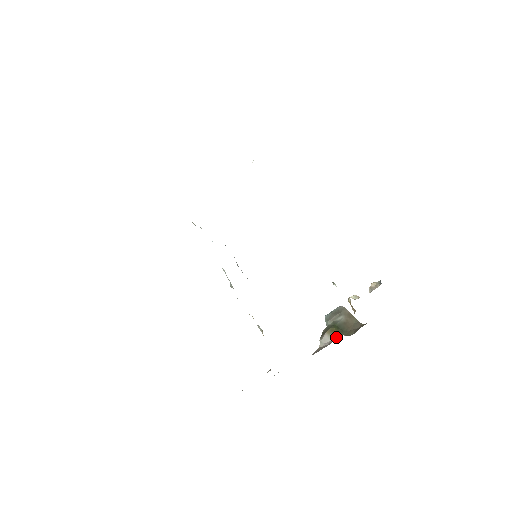
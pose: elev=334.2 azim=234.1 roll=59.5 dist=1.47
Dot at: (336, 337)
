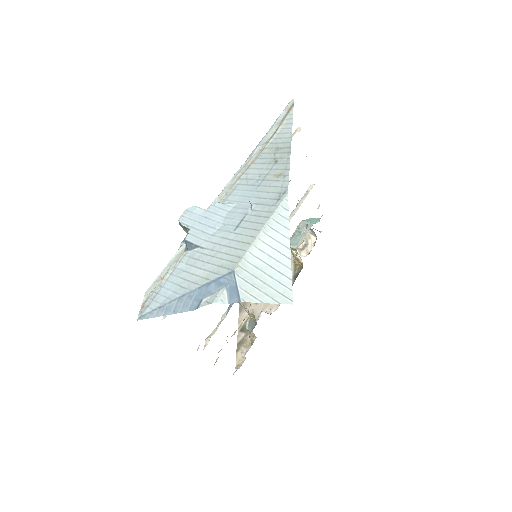
Dot at: occluded
